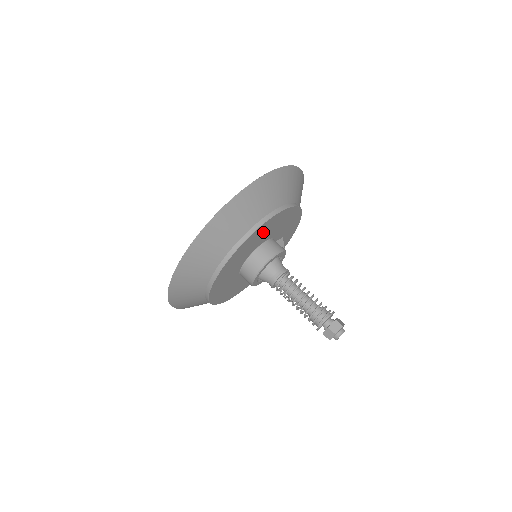
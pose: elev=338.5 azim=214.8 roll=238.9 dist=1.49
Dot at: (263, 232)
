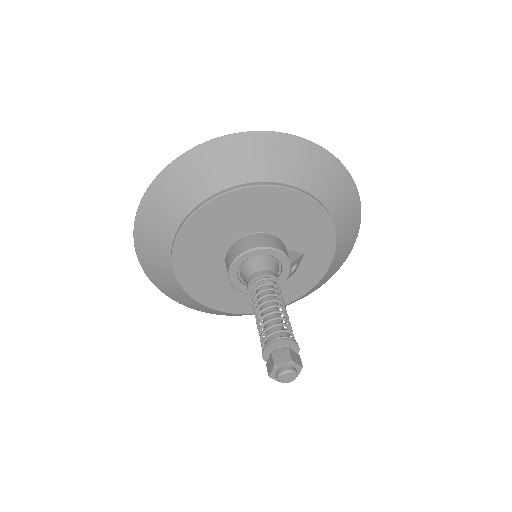
Dot at: (252, 207)
